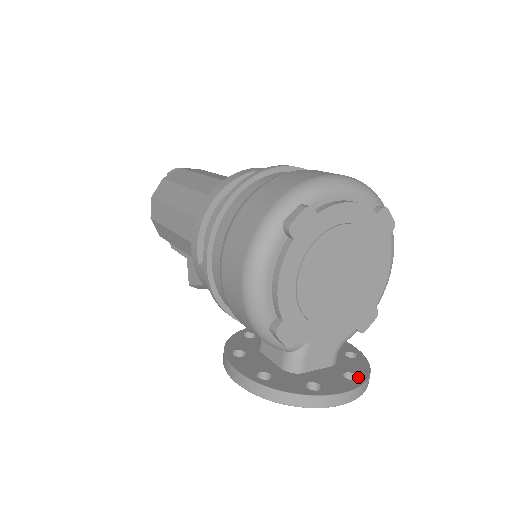
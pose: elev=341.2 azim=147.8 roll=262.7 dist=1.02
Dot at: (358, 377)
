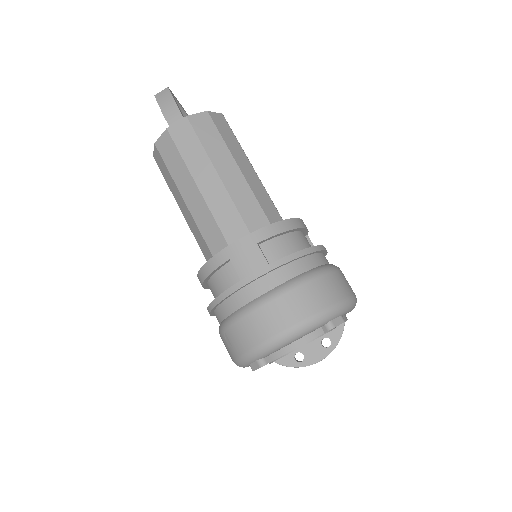
Dot at: (331, 344)
